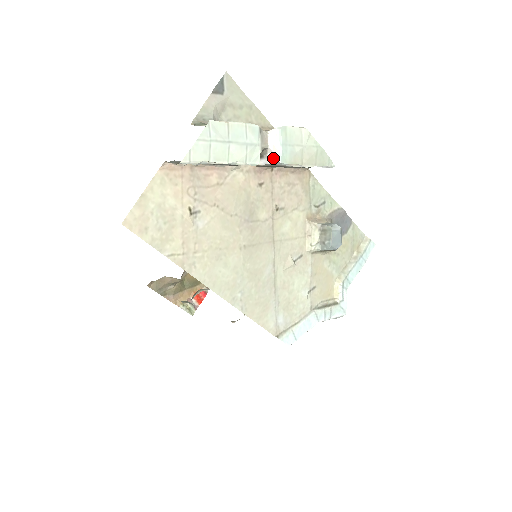
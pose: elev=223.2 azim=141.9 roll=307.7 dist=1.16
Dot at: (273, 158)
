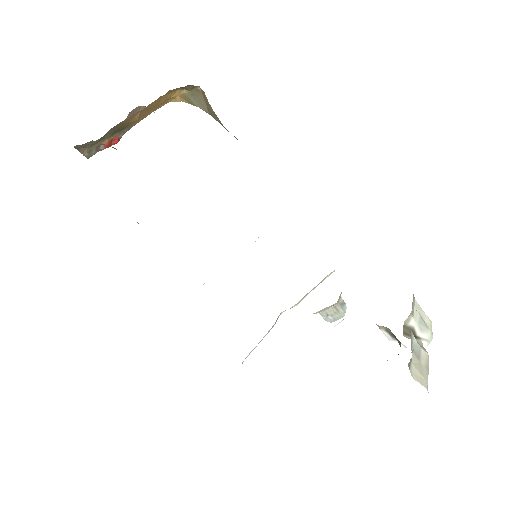
Dot at: (399, 348)
